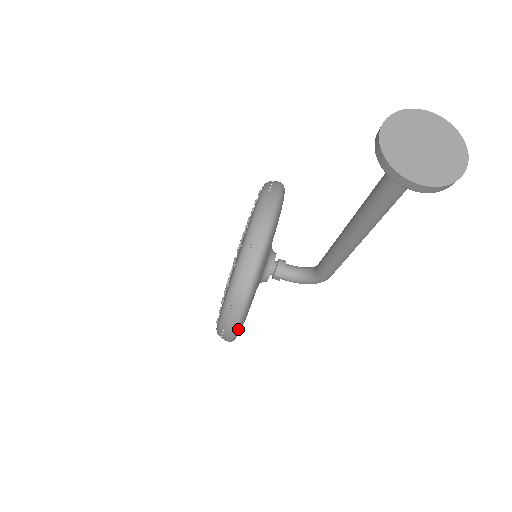
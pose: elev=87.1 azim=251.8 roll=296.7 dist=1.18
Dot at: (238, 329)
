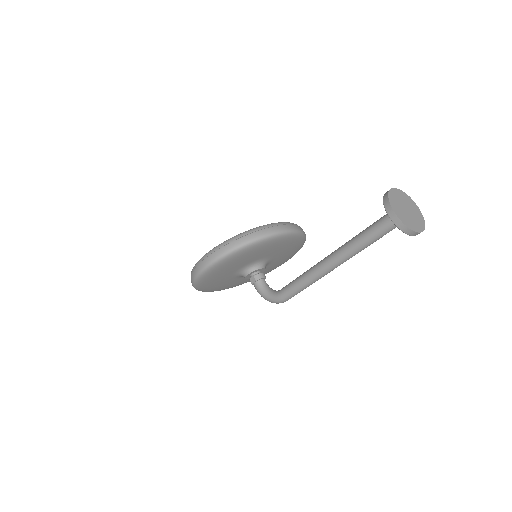
Dot at: (215, 263)
